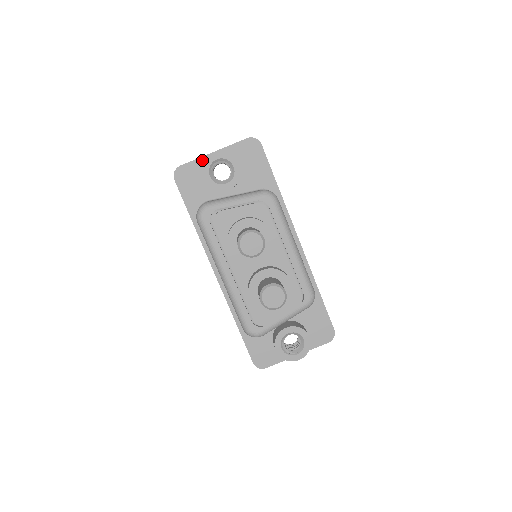
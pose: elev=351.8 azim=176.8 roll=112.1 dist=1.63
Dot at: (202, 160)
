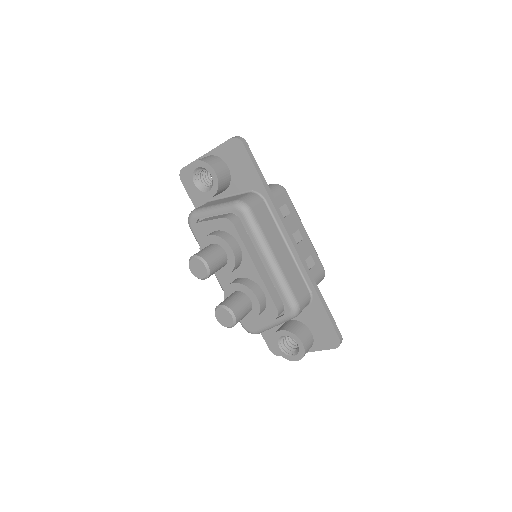
Dot at: occluded
